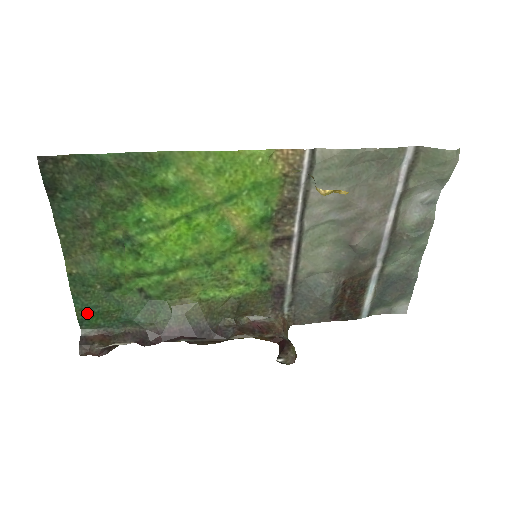
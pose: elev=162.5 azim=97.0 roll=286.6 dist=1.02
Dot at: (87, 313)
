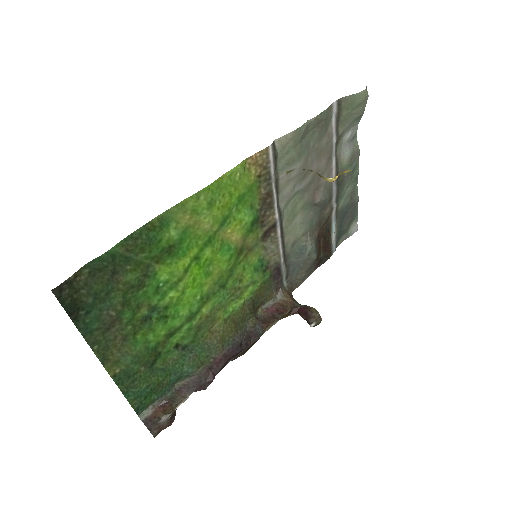
Dot at: (141, 398)
